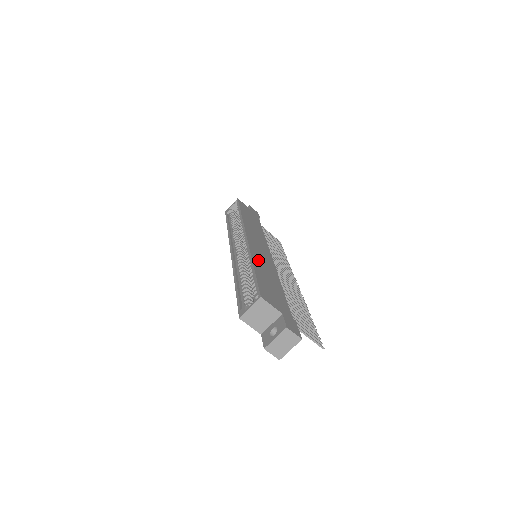
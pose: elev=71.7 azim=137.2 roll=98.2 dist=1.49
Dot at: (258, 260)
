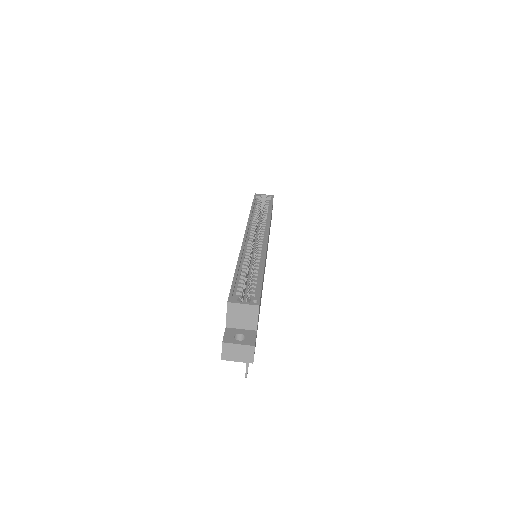
Dot at: occluded
